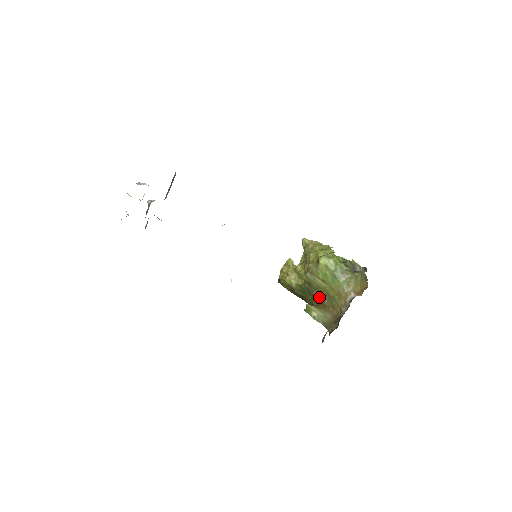
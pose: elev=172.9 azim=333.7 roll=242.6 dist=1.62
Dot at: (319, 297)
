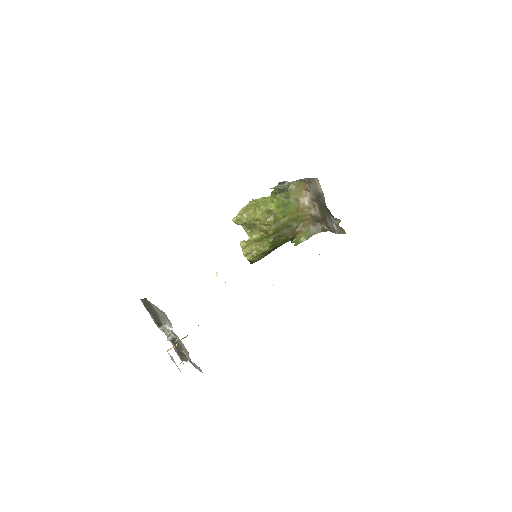
Dot at: (289, 229)
